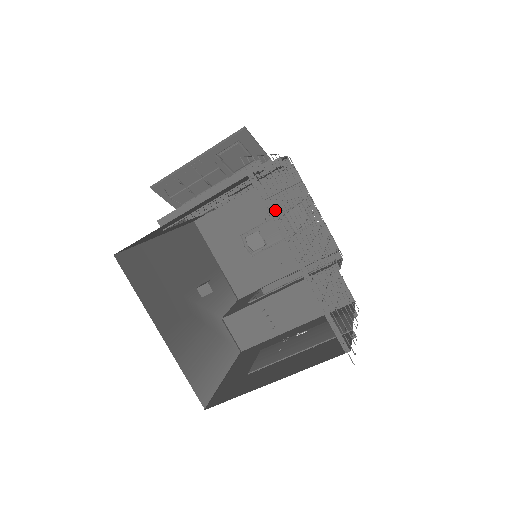
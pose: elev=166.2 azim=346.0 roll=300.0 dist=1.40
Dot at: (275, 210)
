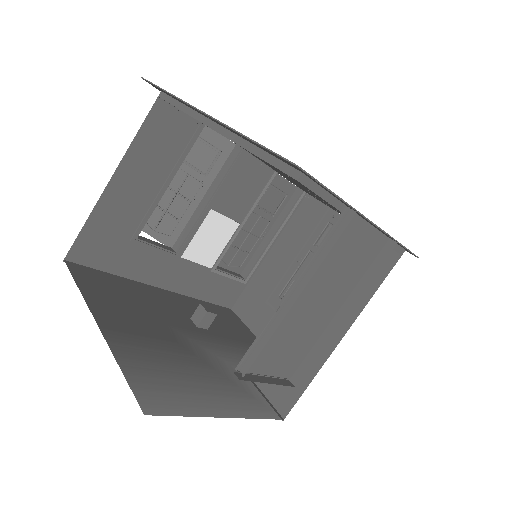
Dot at: (305, 247)
